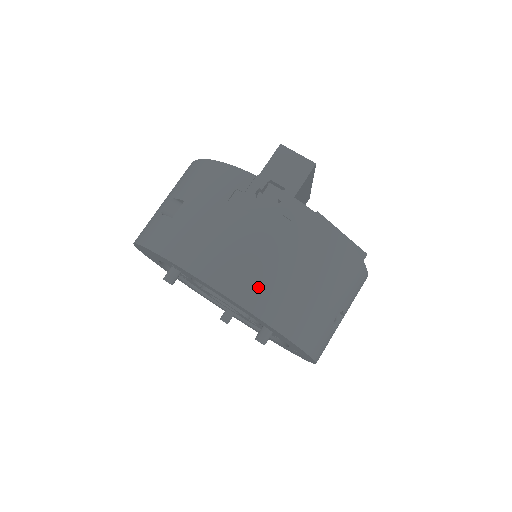
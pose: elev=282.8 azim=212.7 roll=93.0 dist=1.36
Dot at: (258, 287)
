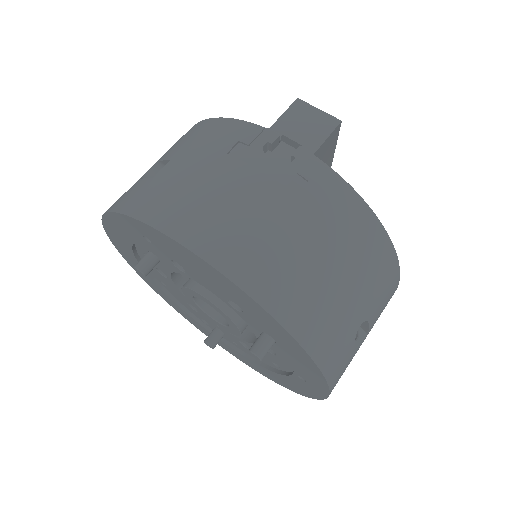
Dot at: (259, 259)
